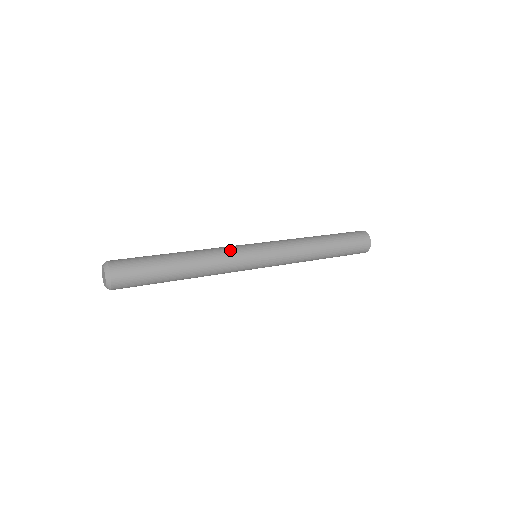
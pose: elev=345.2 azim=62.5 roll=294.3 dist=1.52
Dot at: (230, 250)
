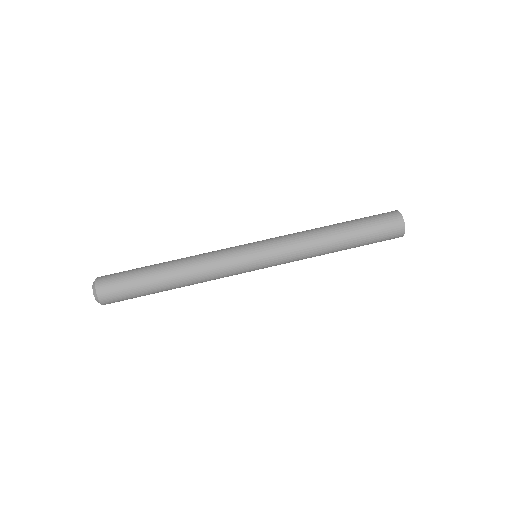
Dot at: (226, 276)
